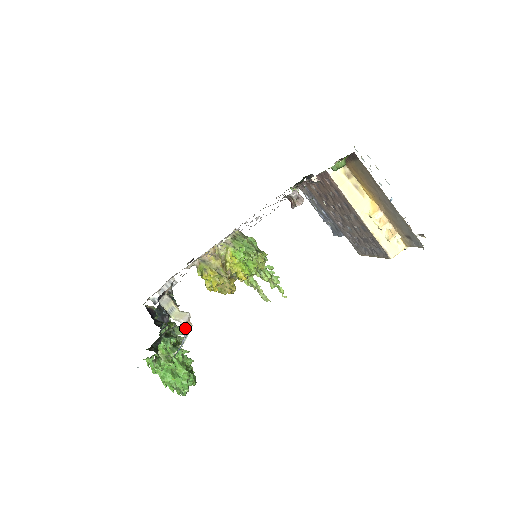
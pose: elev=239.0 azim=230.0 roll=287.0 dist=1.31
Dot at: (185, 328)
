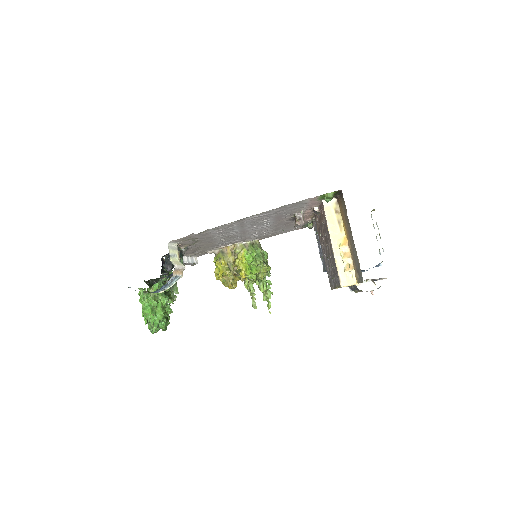
Dot at: (176, 272)
